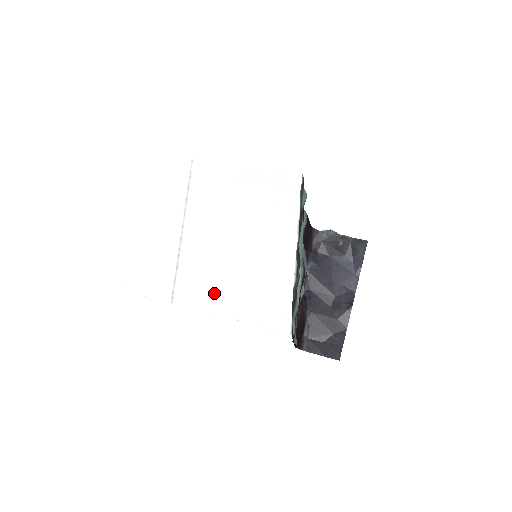
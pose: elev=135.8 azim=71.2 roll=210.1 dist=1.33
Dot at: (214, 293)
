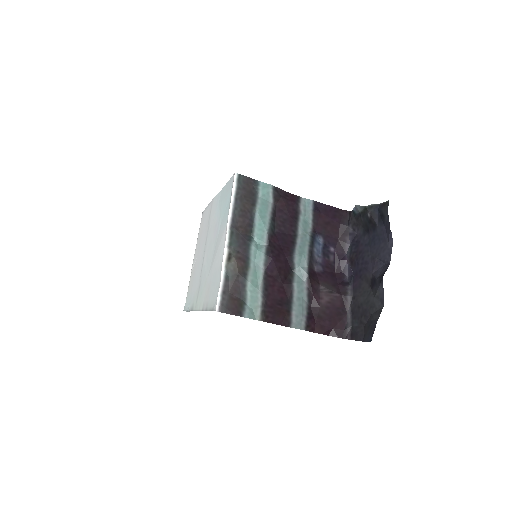
Dot at: (204, 295)
